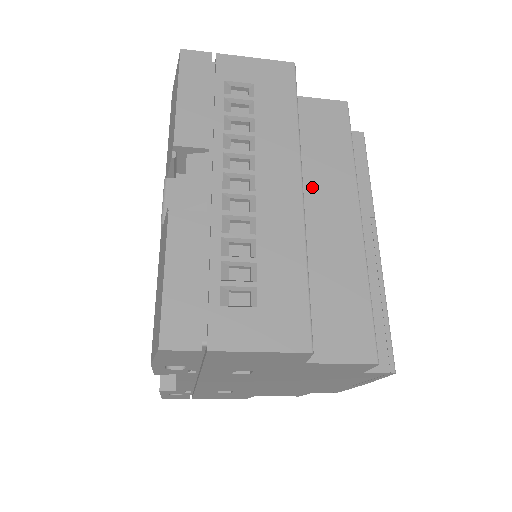
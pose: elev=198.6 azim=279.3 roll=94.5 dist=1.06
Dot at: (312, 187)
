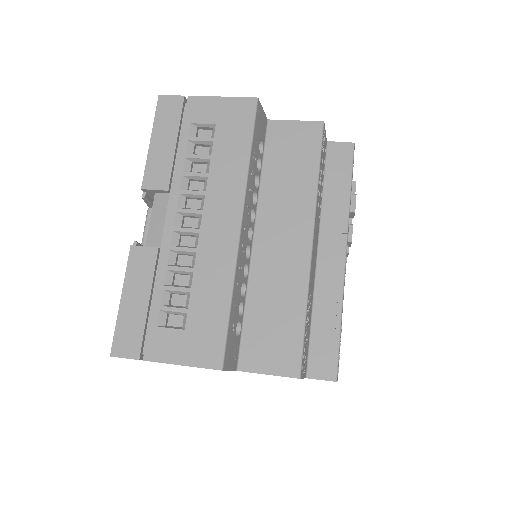
Dot at: (271, 213)
